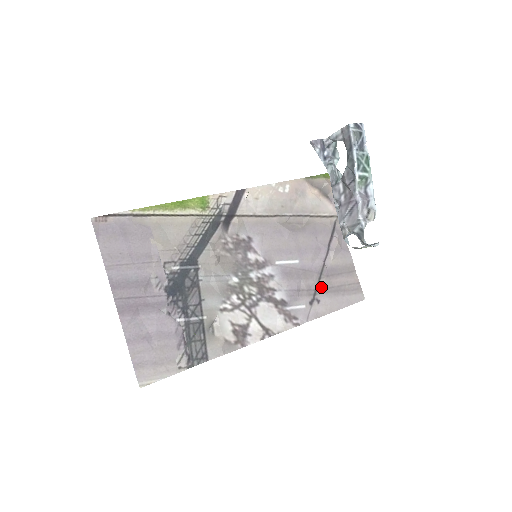
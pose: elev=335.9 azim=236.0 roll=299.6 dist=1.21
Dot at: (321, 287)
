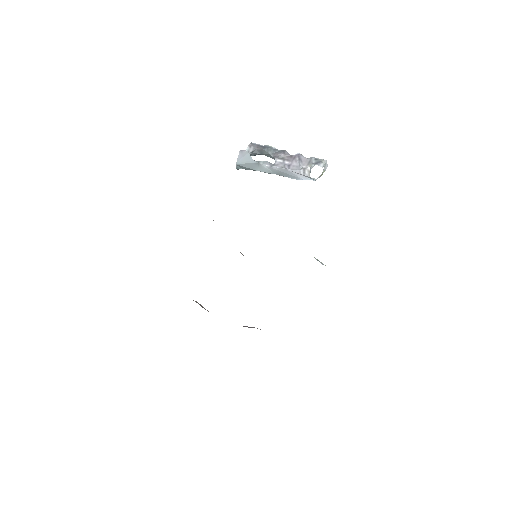
Dot at: occluded
